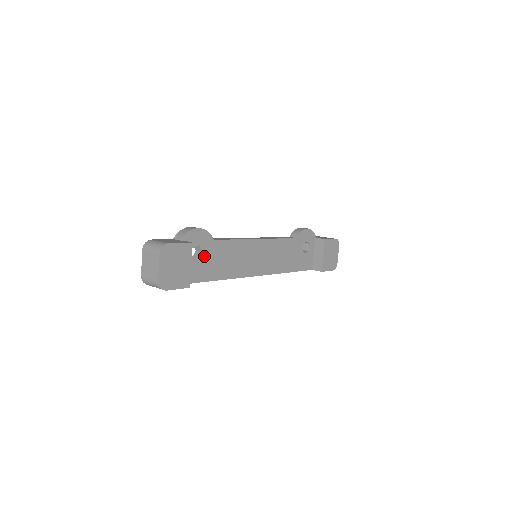
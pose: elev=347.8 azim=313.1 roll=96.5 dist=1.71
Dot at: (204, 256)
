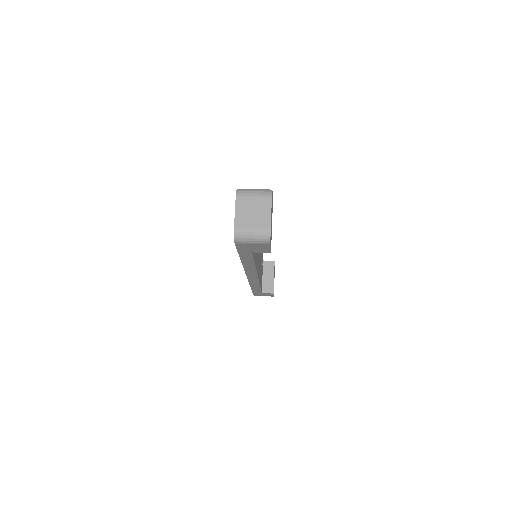
Dot at: occluded
